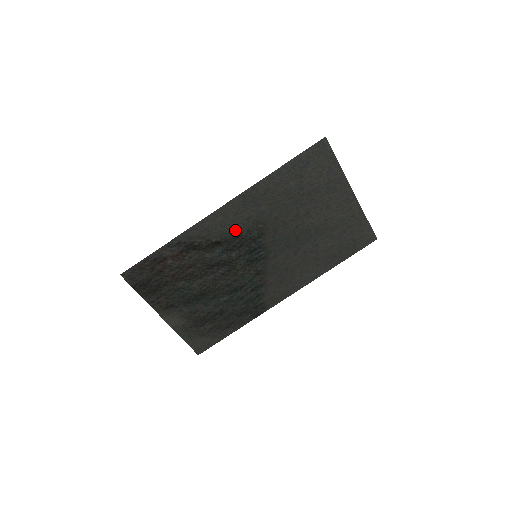
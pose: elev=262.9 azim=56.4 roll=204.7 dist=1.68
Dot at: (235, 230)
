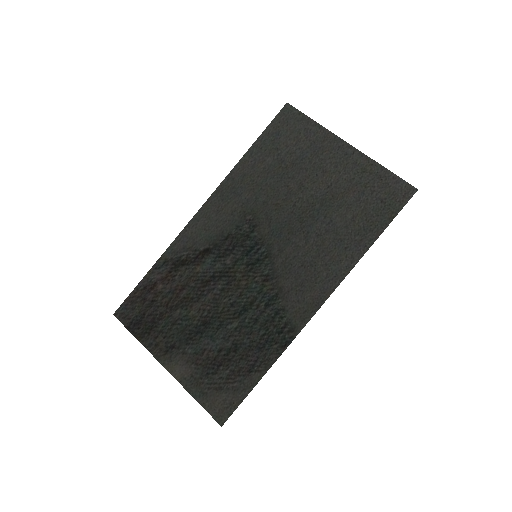
Dot at: (222, 230)
